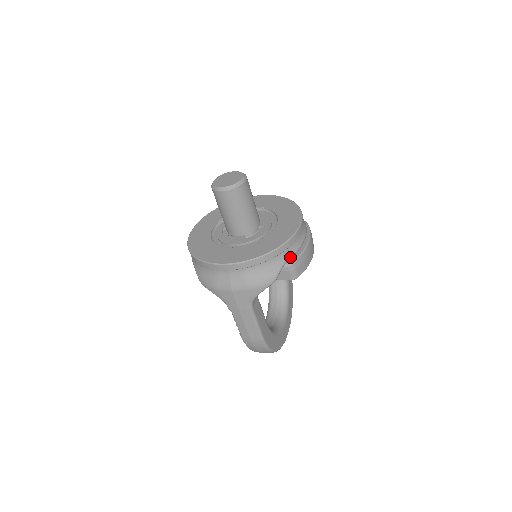
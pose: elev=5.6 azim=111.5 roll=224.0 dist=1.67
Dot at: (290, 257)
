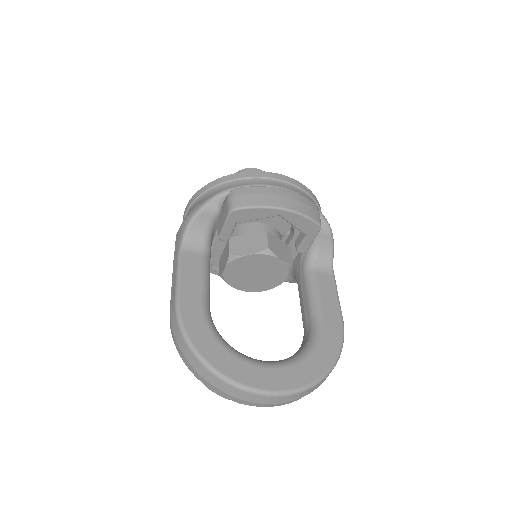
Dot at: (235, 187)
